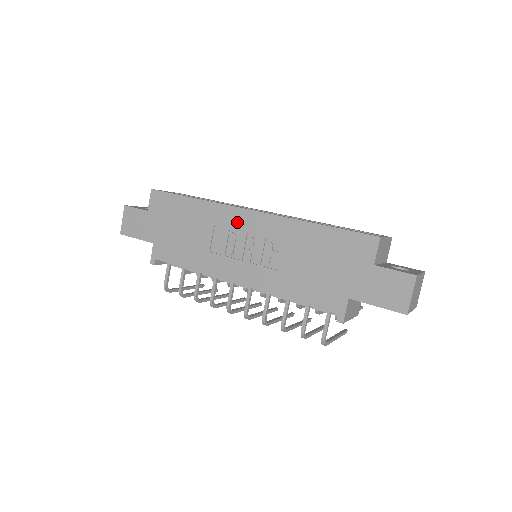
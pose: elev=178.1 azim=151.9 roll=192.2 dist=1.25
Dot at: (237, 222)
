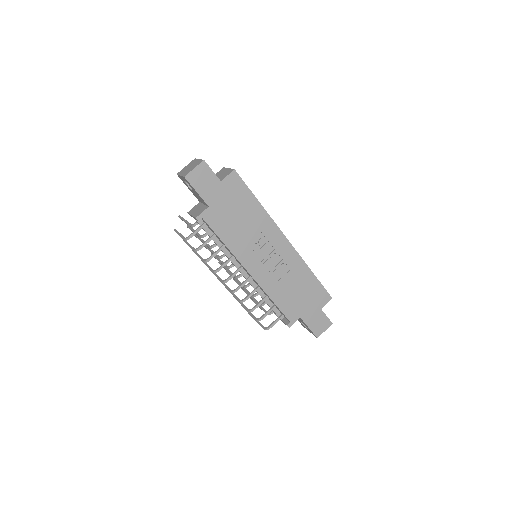
Dot at: (276, 240)
